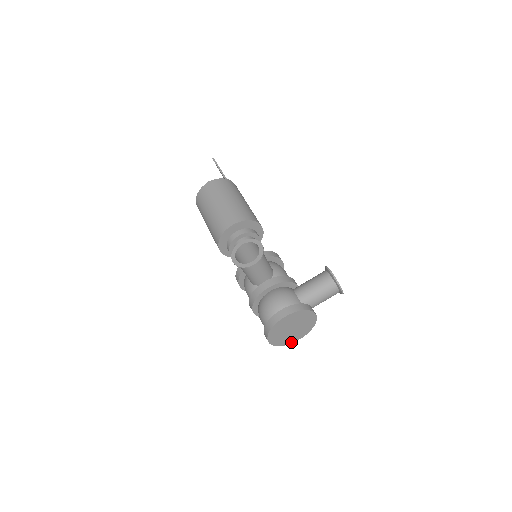
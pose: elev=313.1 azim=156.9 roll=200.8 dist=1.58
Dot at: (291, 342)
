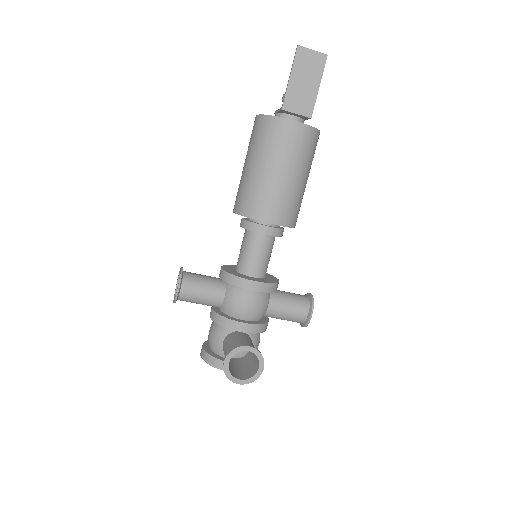
Dot at: occluded
